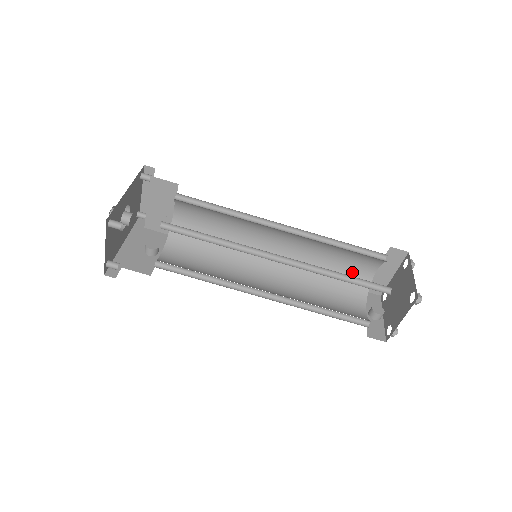
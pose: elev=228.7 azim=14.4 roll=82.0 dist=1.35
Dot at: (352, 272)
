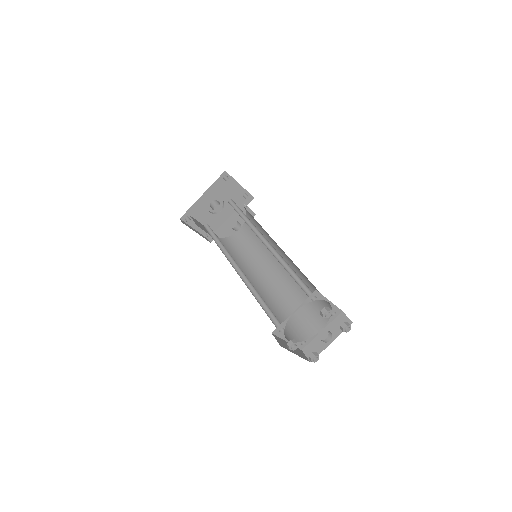
Dot at: occluded
